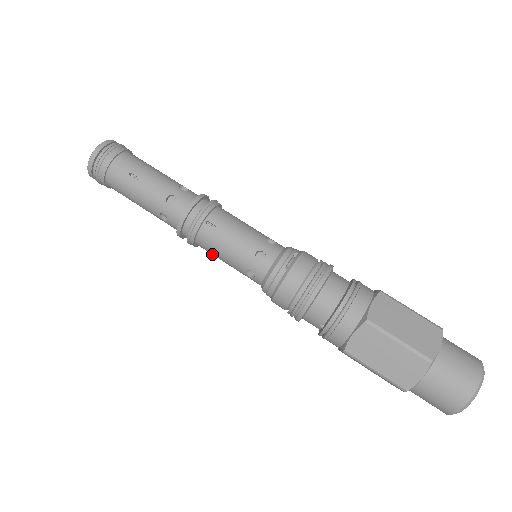
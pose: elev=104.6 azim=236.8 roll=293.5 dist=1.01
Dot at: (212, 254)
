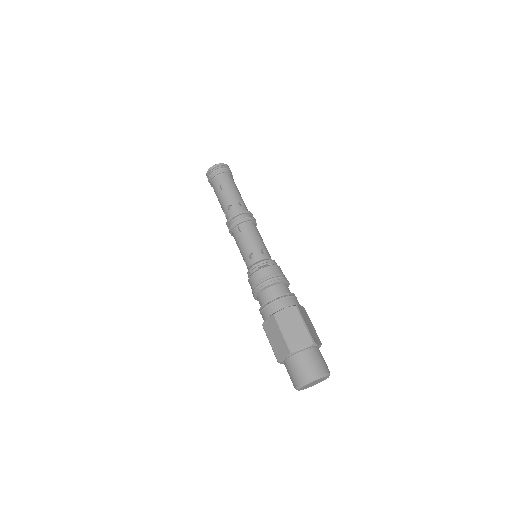
Dot at: occluded
